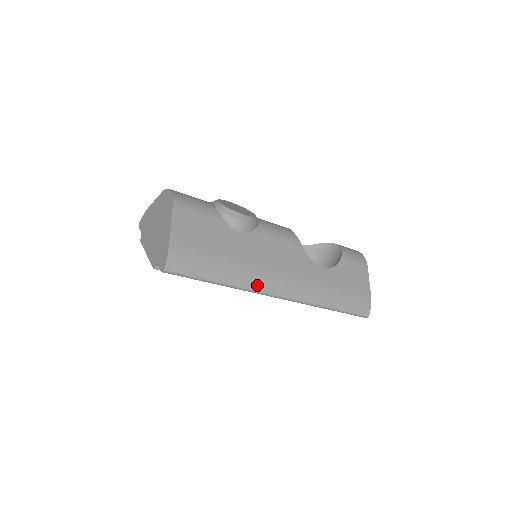
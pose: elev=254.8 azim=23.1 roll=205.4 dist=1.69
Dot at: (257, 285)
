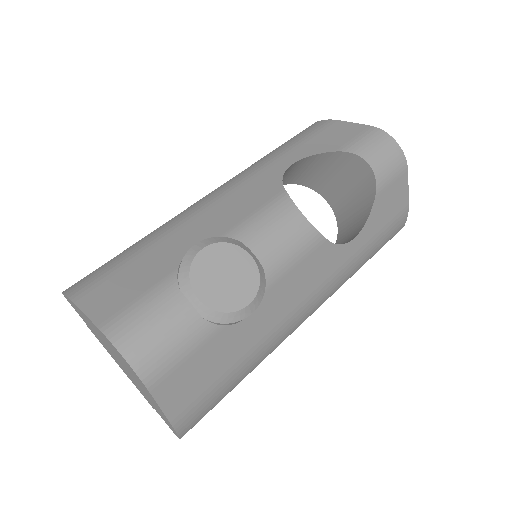
Dot at: (282, 340)
